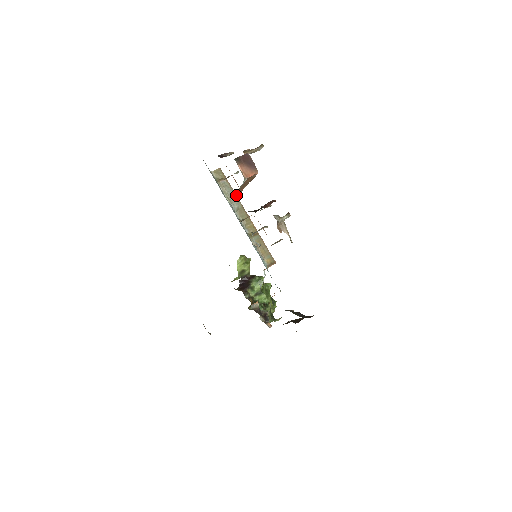
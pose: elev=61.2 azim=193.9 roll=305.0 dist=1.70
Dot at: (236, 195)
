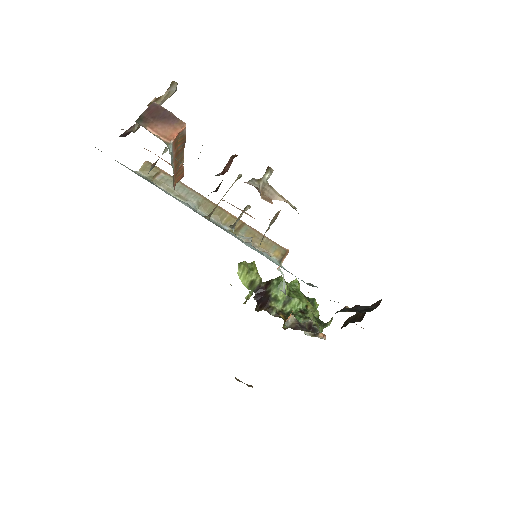
Dot at: (187, 186)
